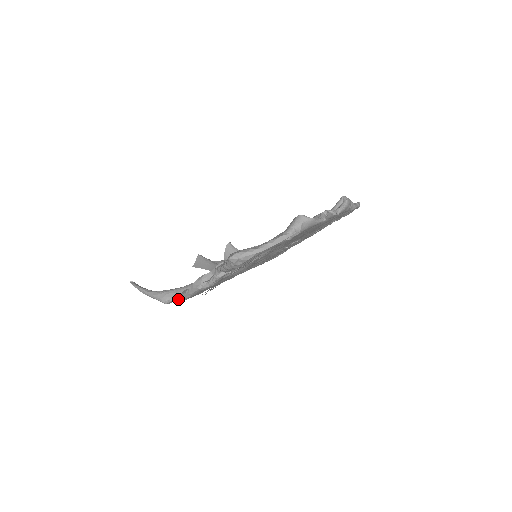
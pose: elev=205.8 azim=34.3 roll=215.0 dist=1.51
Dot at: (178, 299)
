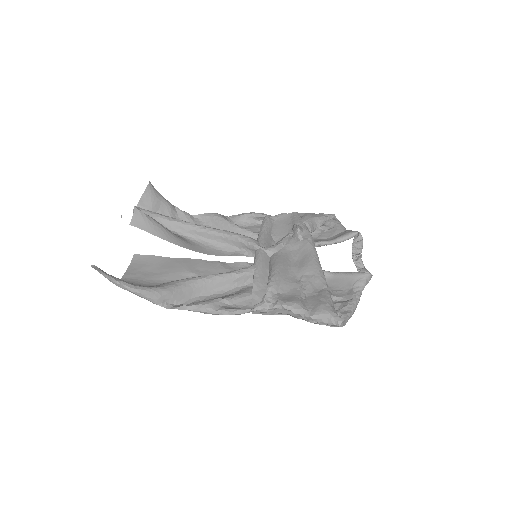
Dot at: (195, 311)
